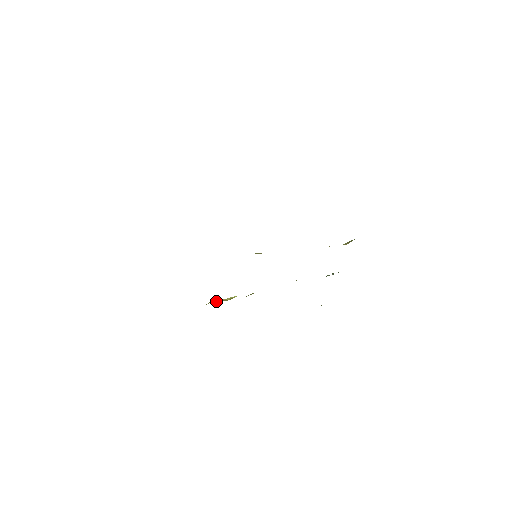
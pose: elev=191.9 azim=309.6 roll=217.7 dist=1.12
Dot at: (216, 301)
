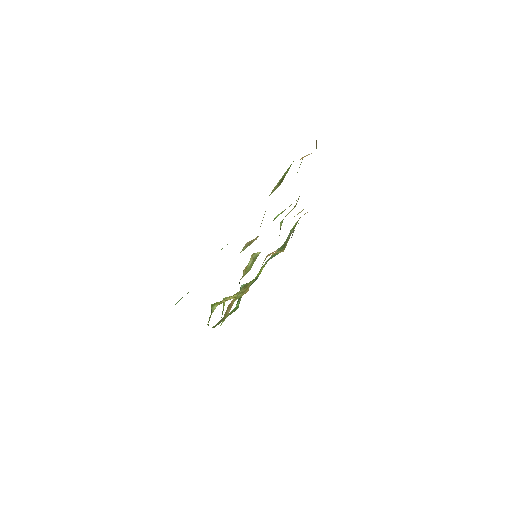
Dot at: occluded
